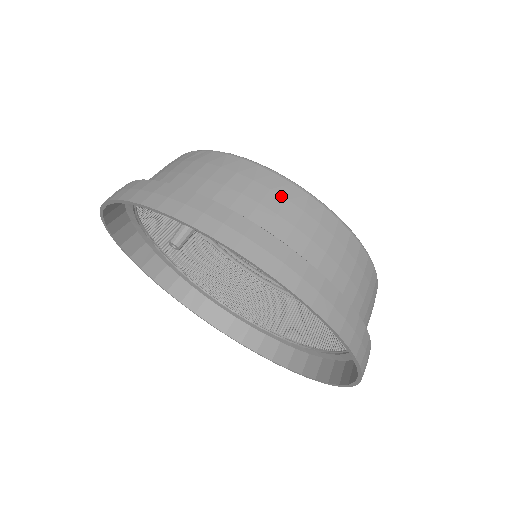
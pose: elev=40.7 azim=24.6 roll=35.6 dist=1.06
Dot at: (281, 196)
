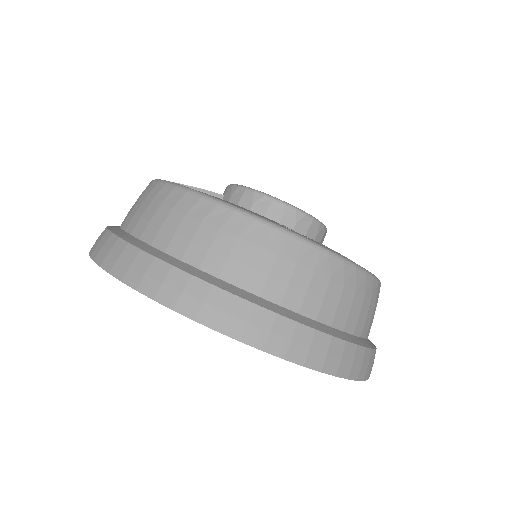
Dot at: (374, 301)
